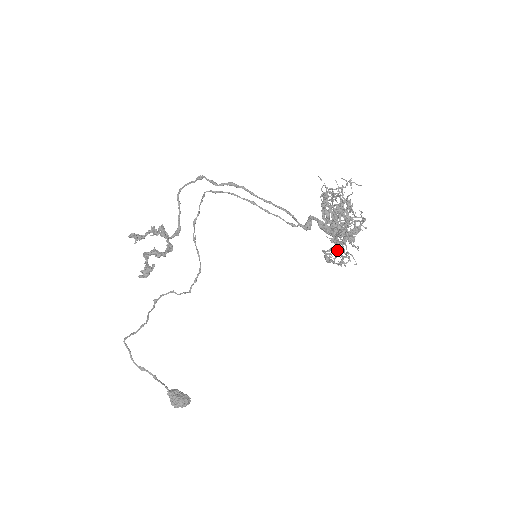
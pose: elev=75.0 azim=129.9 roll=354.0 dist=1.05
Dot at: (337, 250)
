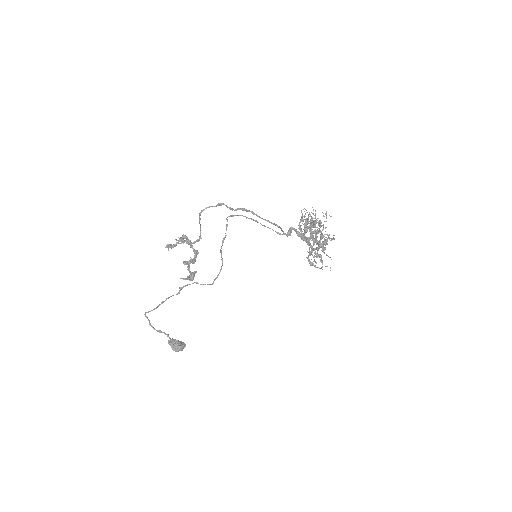
Dot at: (321, 261)
